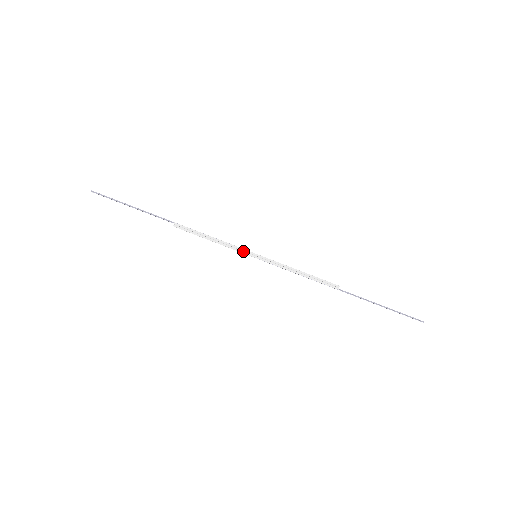
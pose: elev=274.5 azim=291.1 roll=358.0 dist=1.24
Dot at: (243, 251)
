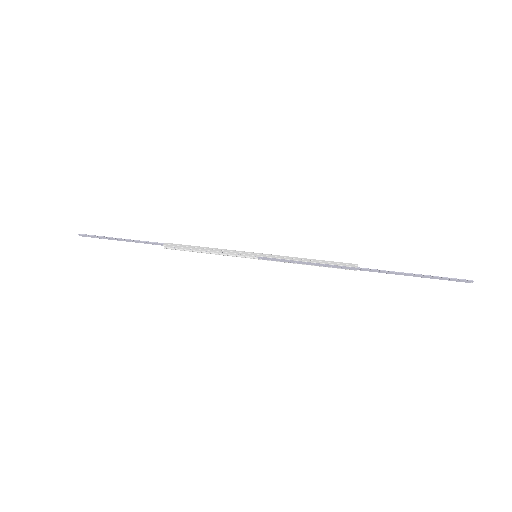
Dot at: (241, 253)
